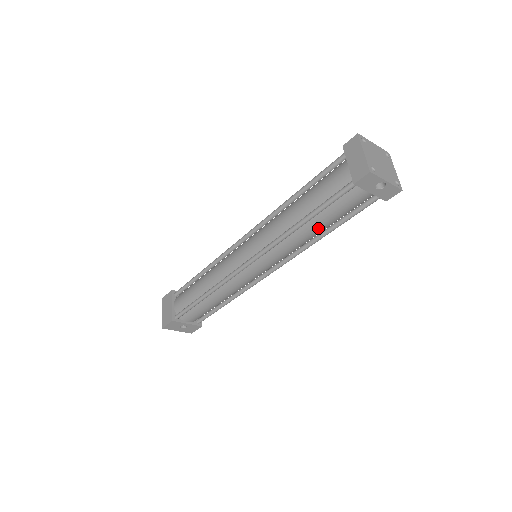
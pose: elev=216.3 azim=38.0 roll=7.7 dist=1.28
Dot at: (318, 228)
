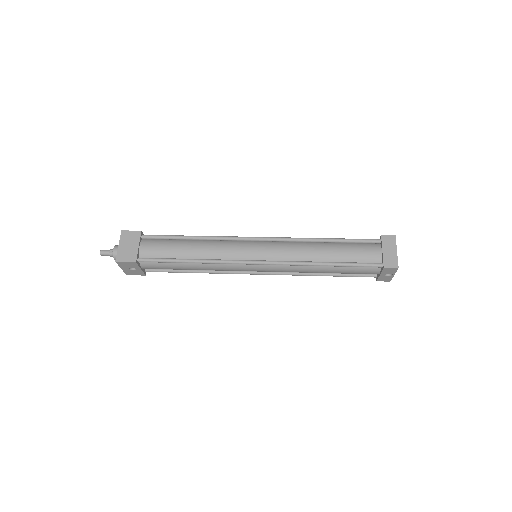
Dot at: (329, 272)
